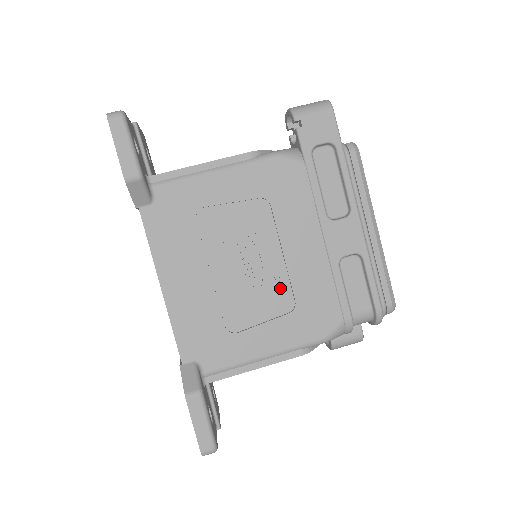
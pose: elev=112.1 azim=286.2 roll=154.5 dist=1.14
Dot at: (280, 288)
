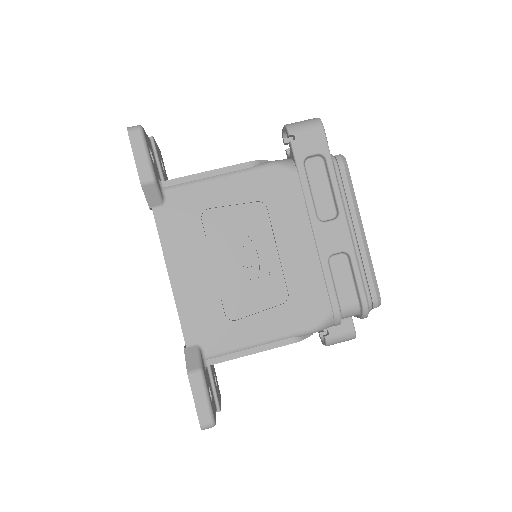
Dot at: (275, 281)
